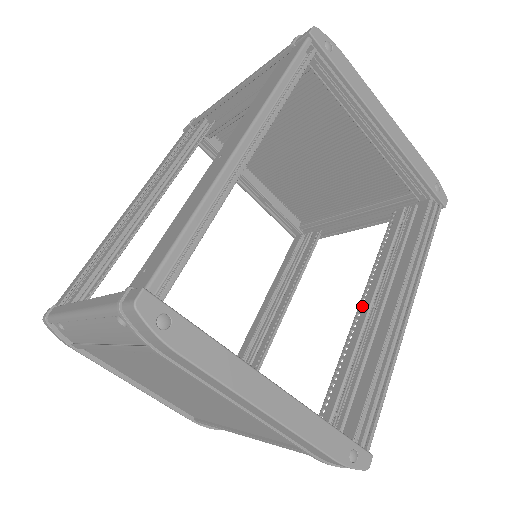
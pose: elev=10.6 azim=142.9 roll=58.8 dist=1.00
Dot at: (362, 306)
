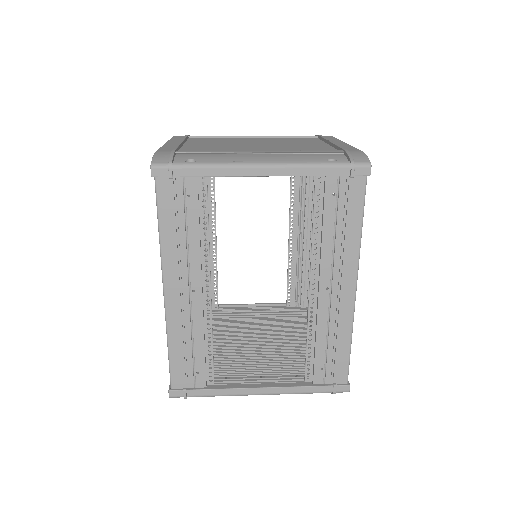
Dot at: (292, 233)
